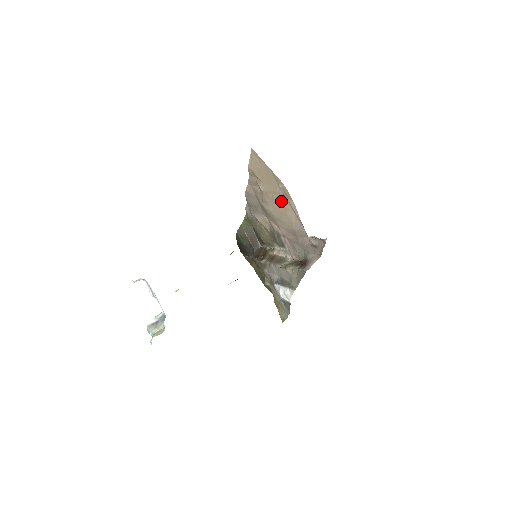
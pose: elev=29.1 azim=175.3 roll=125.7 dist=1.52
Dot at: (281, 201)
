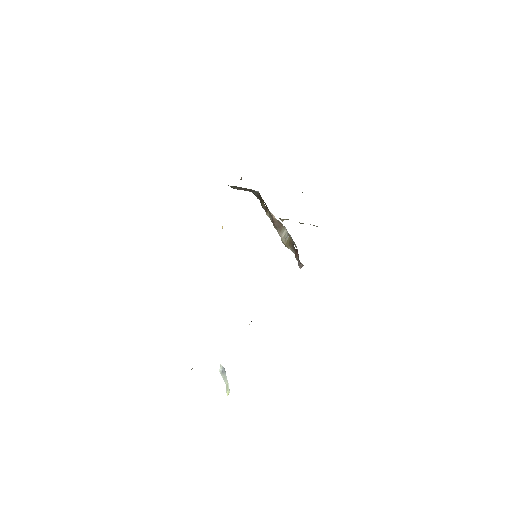
Dot at: occluded
